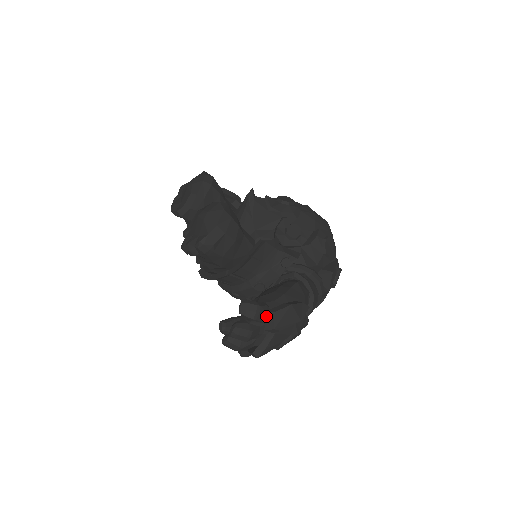
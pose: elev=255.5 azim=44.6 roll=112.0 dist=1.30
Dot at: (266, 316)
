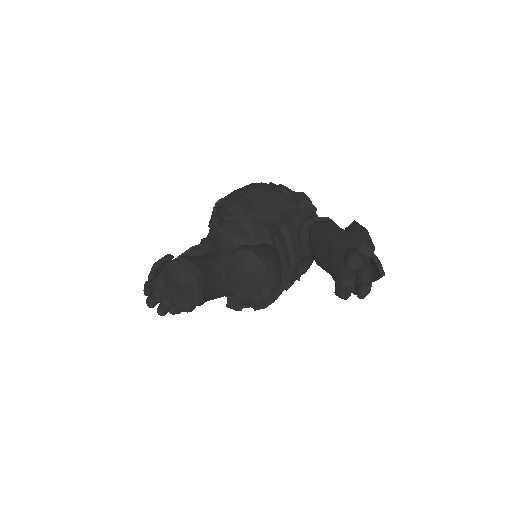
Dot at: (361, 252)
